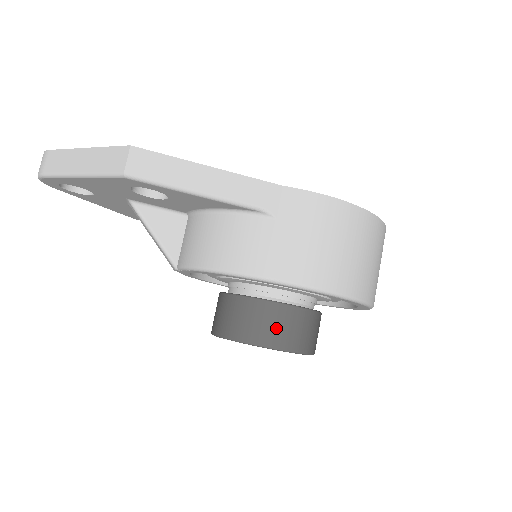
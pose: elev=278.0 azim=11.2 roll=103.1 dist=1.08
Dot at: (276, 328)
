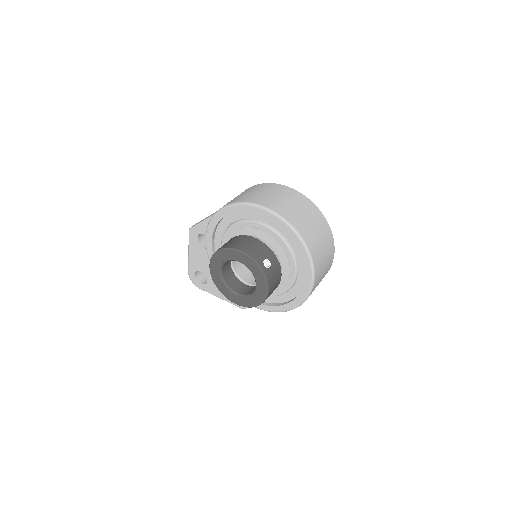
Dot at: occluded
